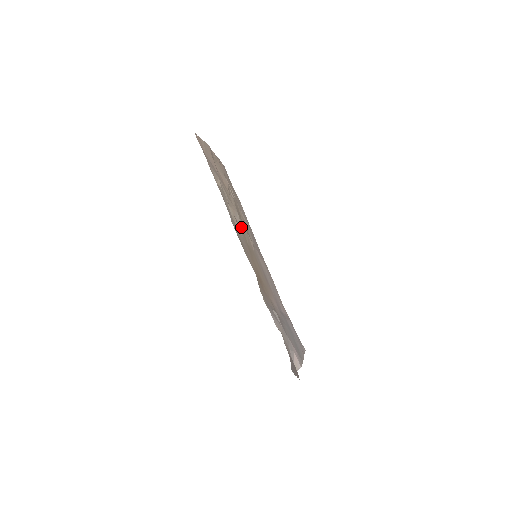
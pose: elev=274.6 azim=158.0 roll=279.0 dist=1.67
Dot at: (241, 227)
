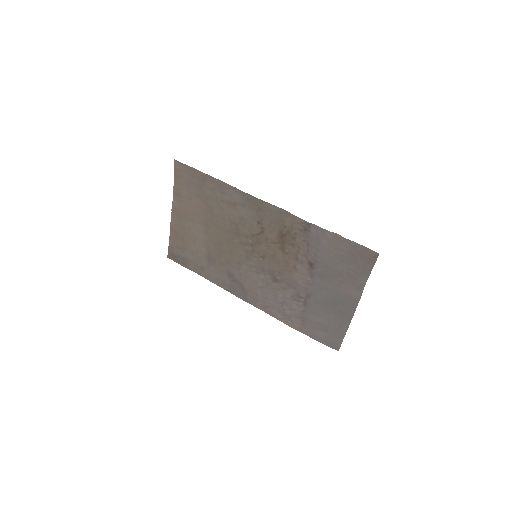
Dot at: (235, 230)
